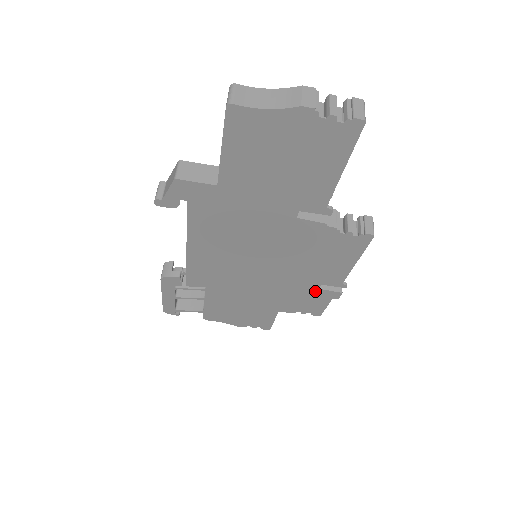
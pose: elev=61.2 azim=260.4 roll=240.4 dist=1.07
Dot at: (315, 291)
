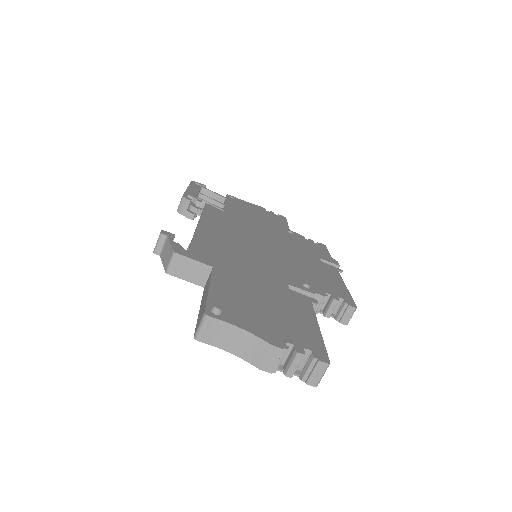
Dot at: occluded
